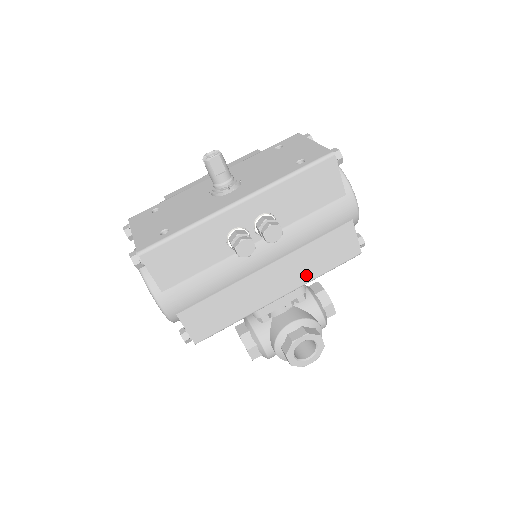
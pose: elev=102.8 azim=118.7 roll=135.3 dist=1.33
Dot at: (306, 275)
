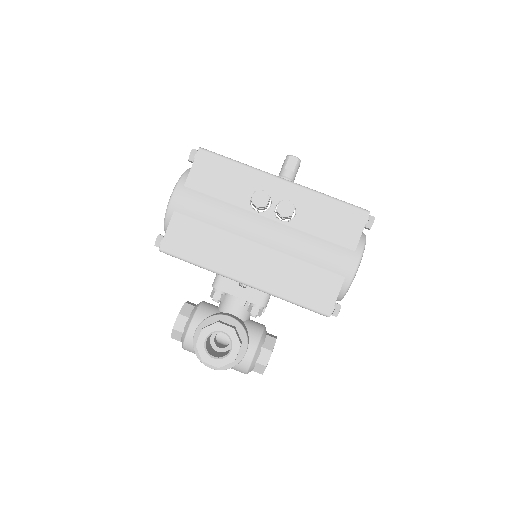
Dot at: (277, 285)
